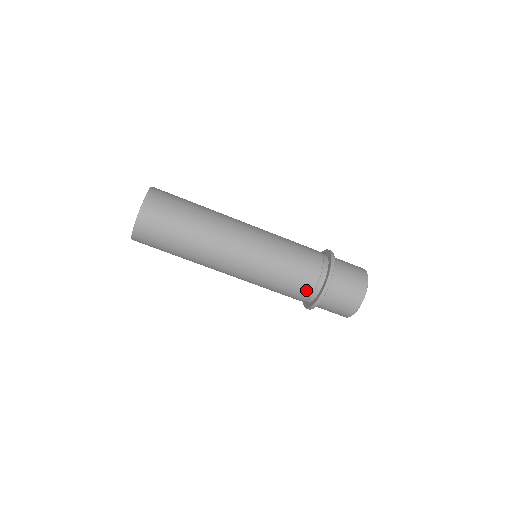
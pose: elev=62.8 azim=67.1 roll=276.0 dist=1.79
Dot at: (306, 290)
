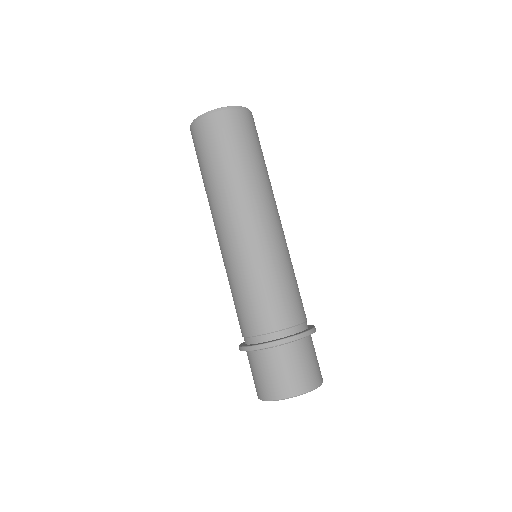
Dot at: (280, 320)
